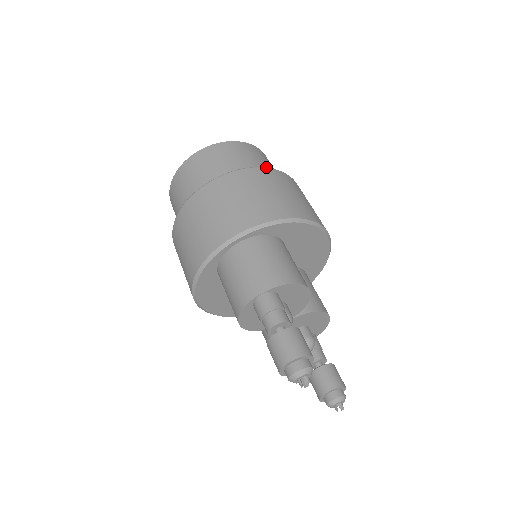
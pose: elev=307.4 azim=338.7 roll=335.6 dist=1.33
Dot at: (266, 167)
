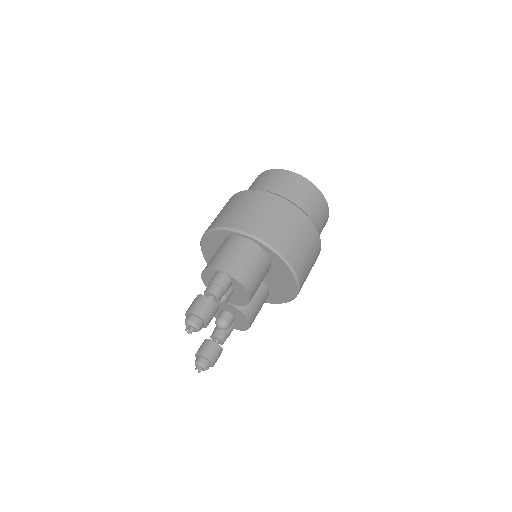
Dot at: occluded
